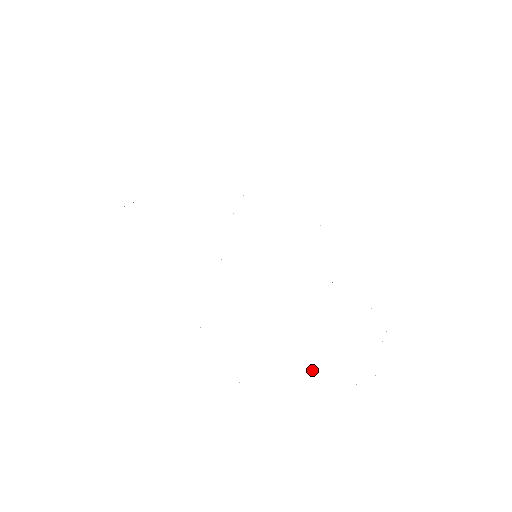
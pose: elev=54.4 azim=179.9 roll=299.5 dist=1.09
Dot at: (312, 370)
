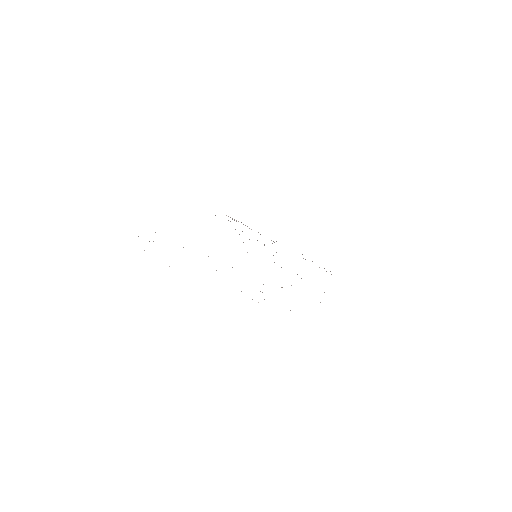
Dot at: occluded
